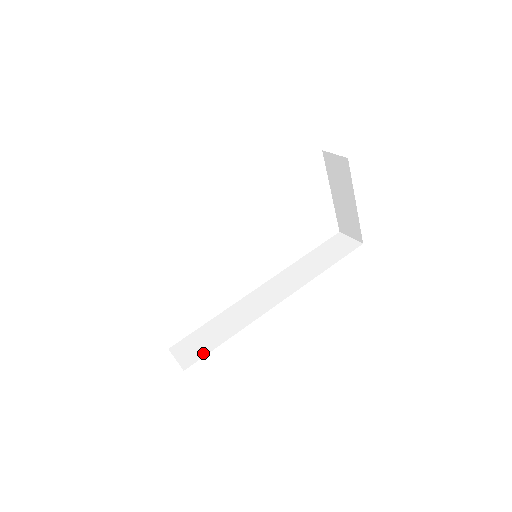
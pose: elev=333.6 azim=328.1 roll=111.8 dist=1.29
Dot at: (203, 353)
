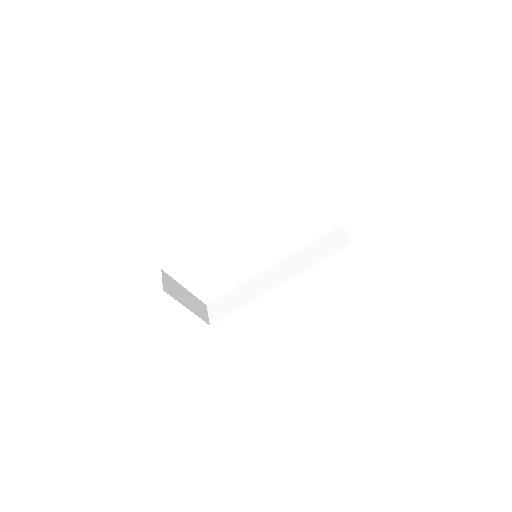
Dot at: (223, 315)
